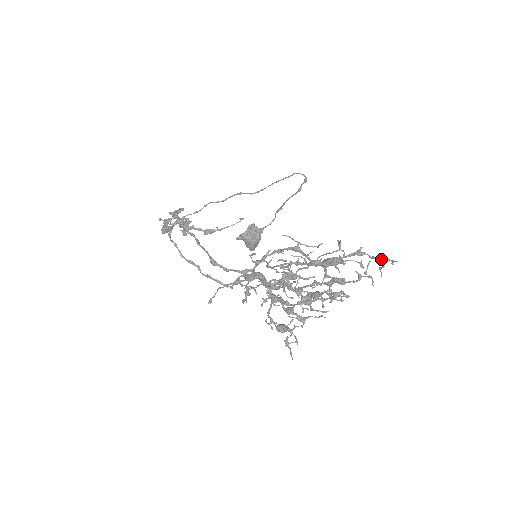
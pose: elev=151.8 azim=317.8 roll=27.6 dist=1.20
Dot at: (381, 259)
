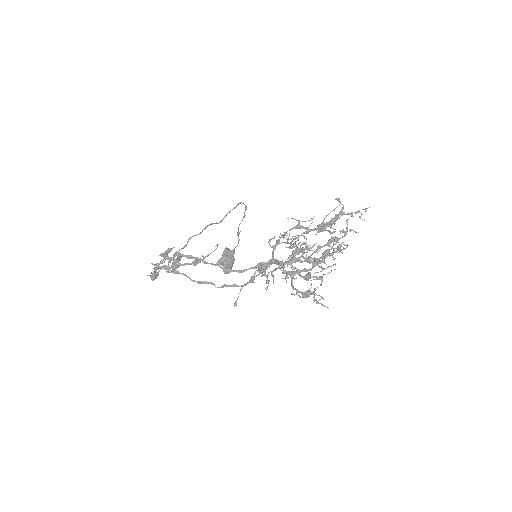
Dot at: (358, 211)
